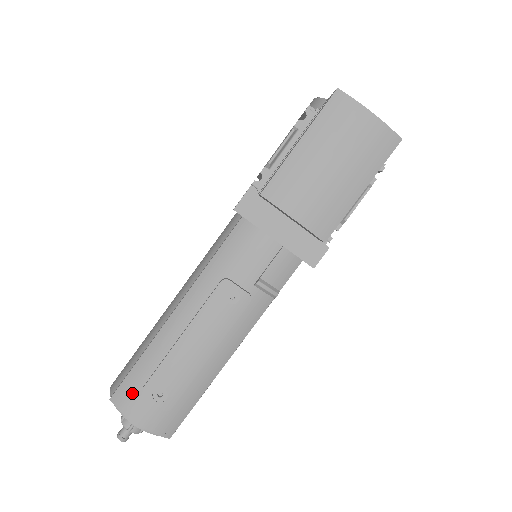
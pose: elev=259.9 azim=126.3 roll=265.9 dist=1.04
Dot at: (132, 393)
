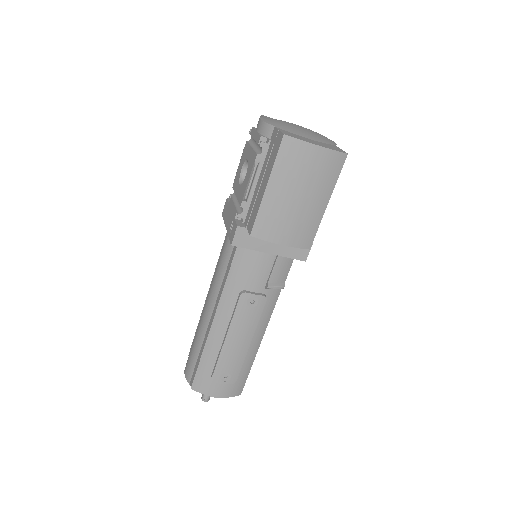
Dot at: (205, 381)
